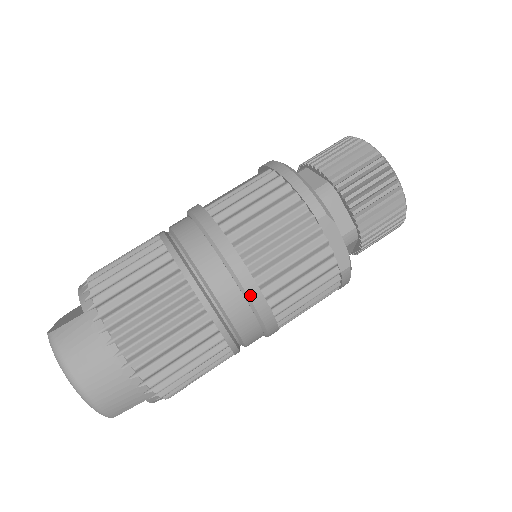
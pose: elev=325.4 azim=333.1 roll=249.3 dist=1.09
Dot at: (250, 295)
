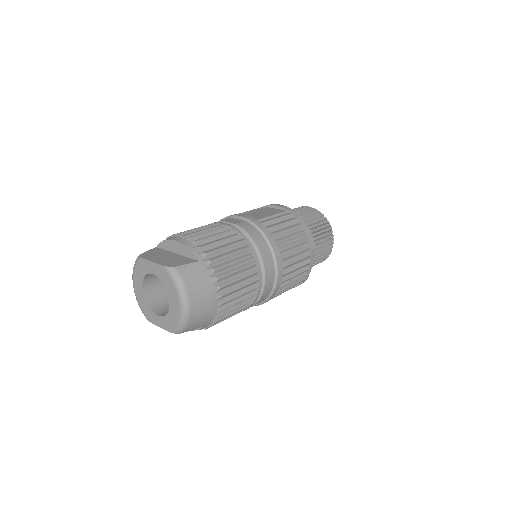
Dot at: (278, 279)
